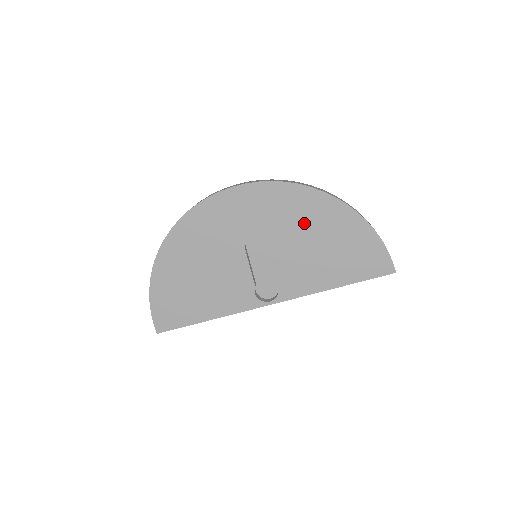
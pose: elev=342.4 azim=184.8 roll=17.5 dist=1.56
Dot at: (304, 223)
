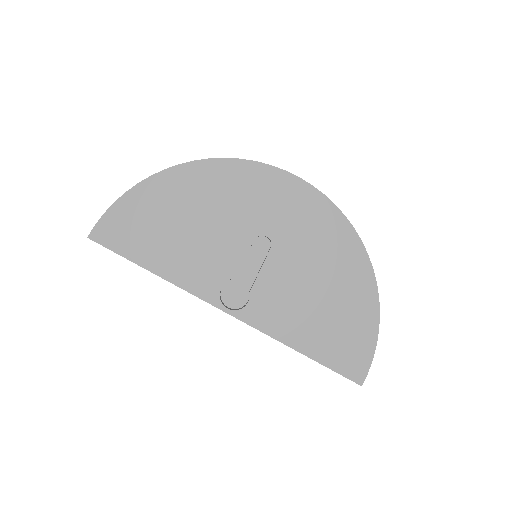
Dot at: (327, 266)
